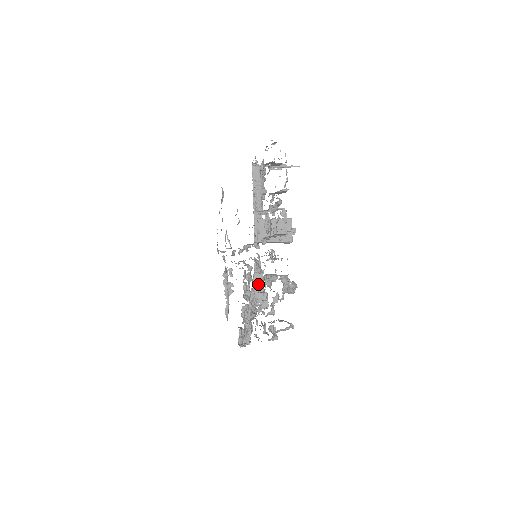
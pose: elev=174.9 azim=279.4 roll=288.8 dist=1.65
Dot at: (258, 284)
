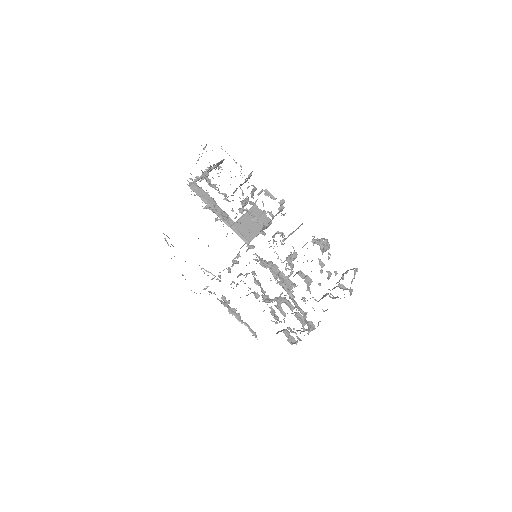
Dot at: (279, 275)
